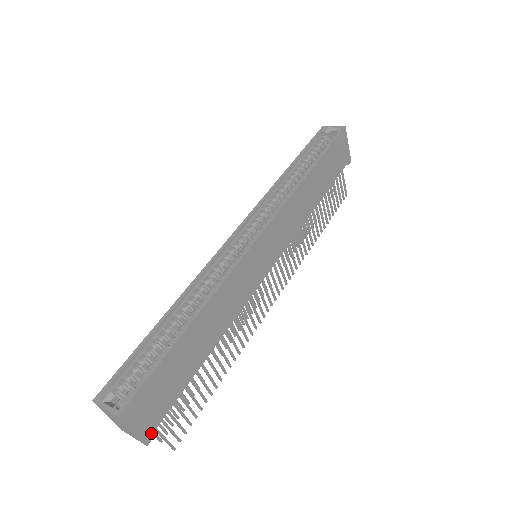
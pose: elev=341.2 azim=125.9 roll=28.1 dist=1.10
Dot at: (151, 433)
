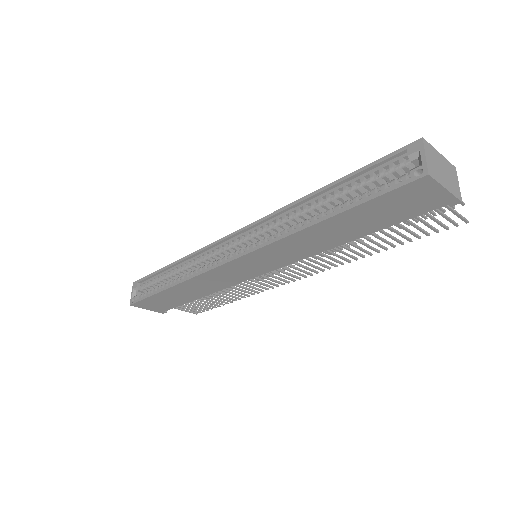
Dot at: (163, 311)
